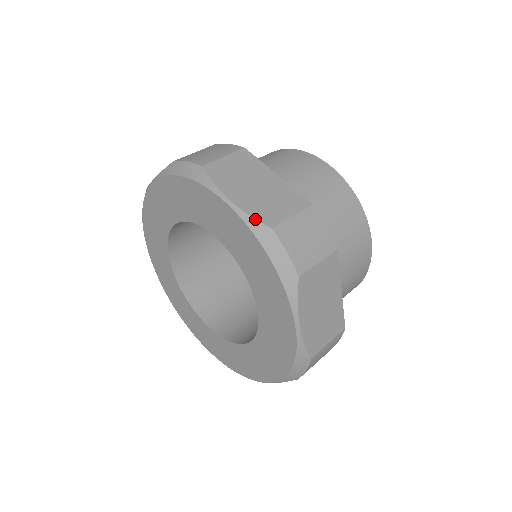
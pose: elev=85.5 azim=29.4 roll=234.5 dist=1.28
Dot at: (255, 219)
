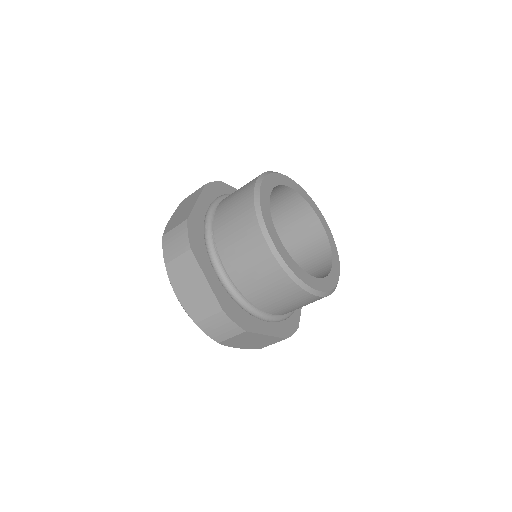
Dot at: (188, 315)
